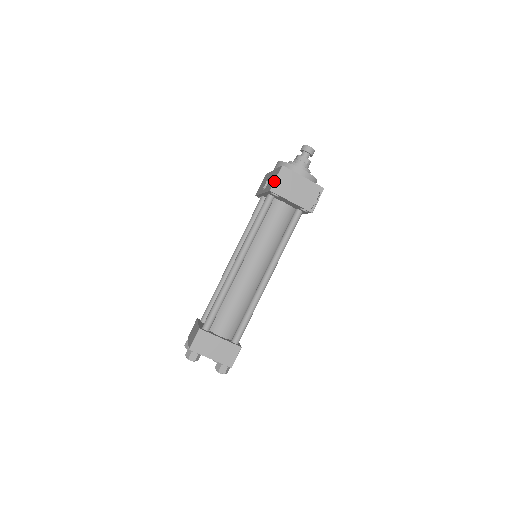
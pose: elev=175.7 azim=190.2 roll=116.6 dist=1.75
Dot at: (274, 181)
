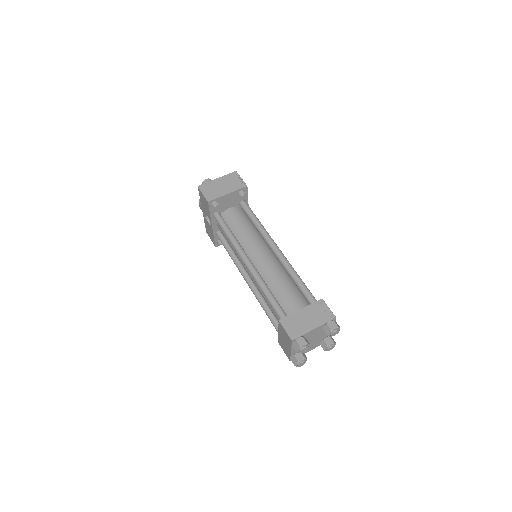
Dot at: (204, 196)
